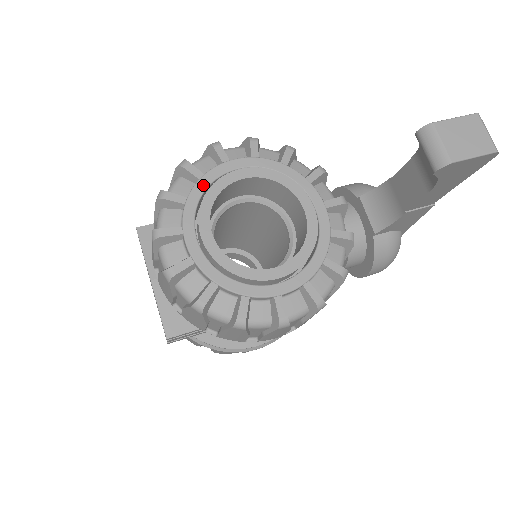
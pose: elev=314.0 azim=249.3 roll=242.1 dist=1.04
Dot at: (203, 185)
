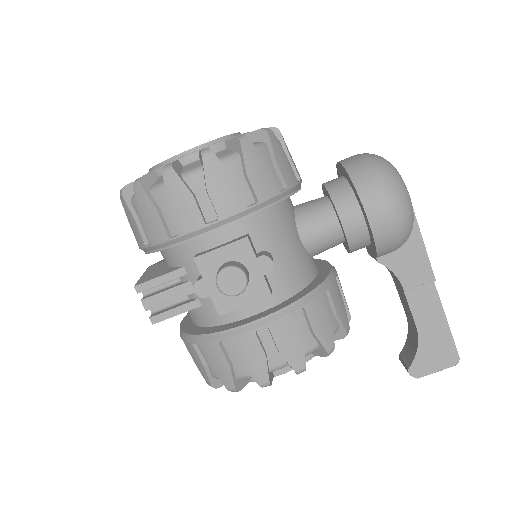
Dot at: occluded
